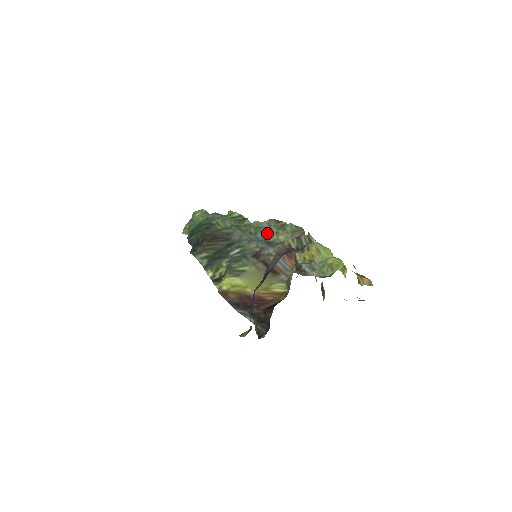
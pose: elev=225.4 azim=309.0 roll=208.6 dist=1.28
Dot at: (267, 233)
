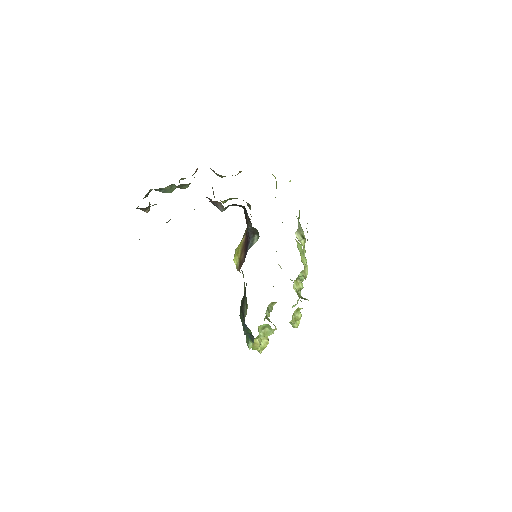
Dot at: occluded
